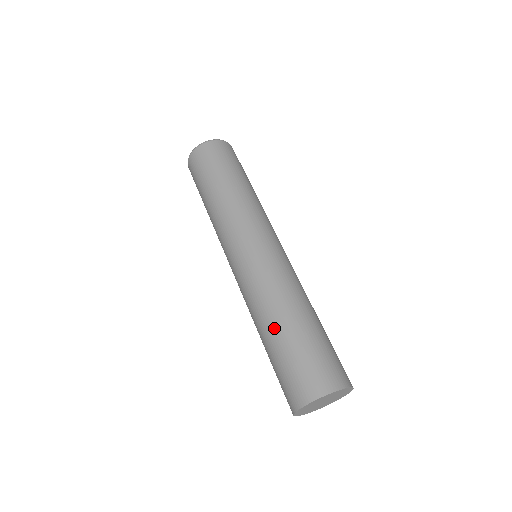
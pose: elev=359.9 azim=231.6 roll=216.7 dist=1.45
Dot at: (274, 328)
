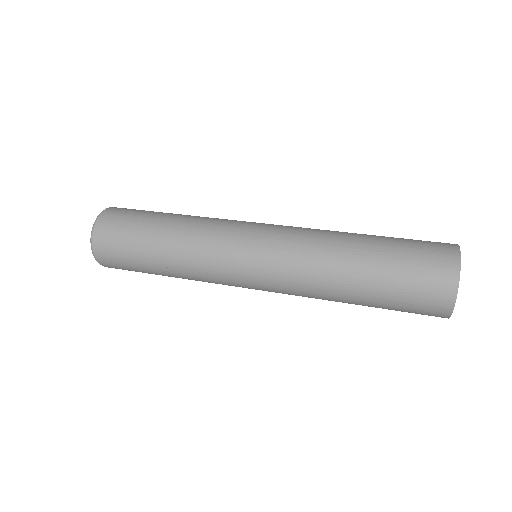
Dot at: (361, 243)
